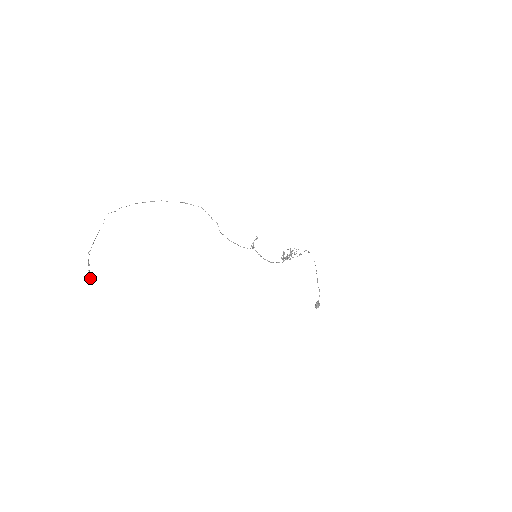
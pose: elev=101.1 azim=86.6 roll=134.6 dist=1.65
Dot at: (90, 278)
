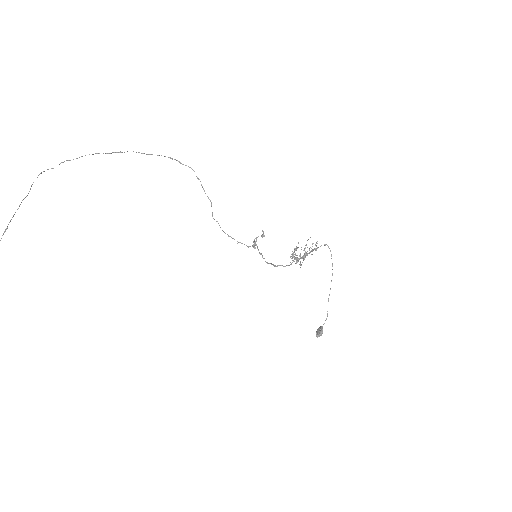
Dot at: out of frame
